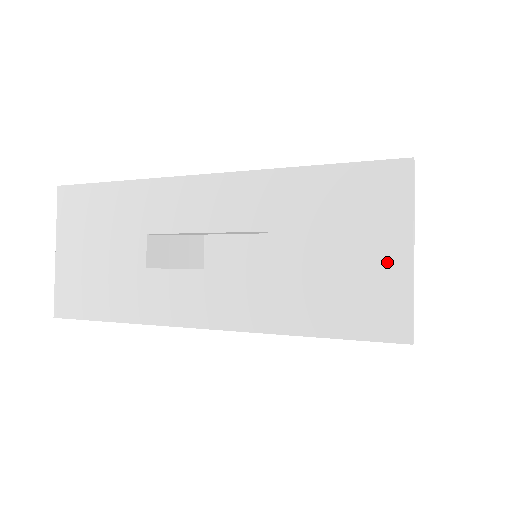
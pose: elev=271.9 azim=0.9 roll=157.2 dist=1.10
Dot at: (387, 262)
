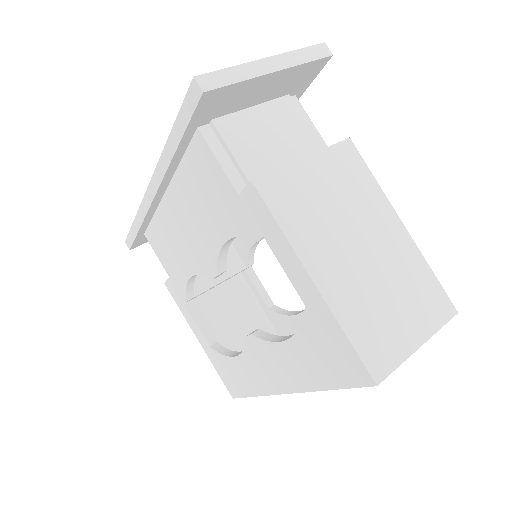
Dot at: occluded
